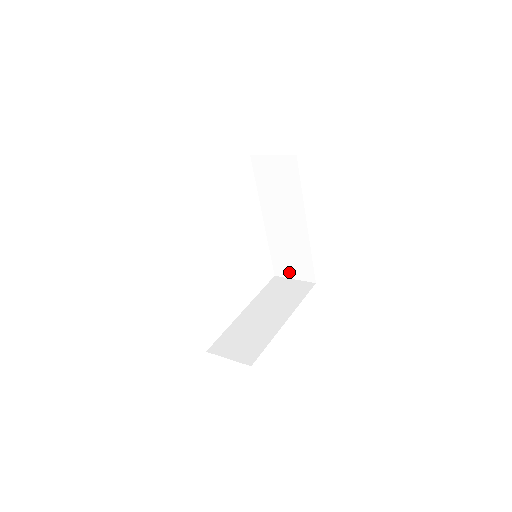
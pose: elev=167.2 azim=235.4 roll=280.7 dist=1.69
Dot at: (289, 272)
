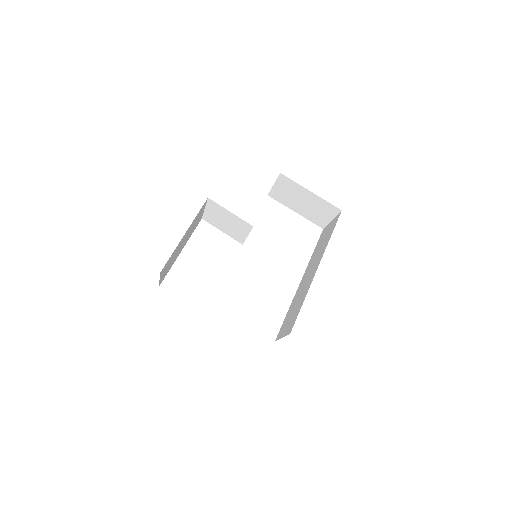
Dot at: (284, 331)
